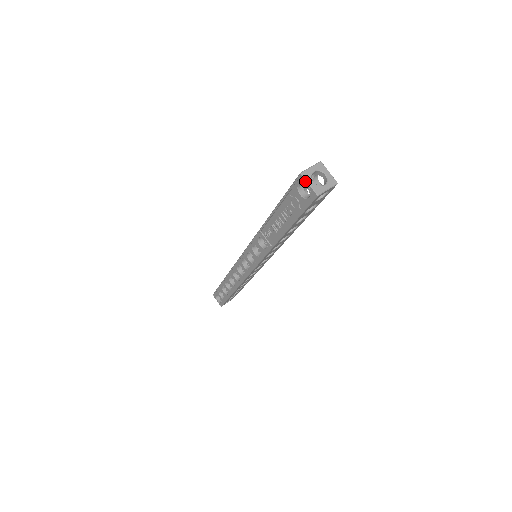
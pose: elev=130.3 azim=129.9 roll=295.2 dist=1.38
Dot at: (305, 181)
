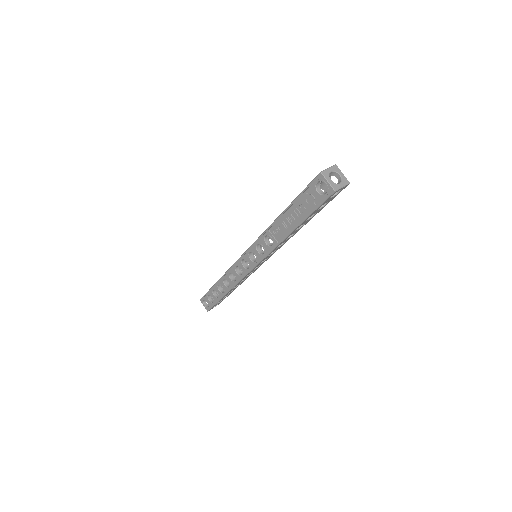
Dot at: (324, 179)
